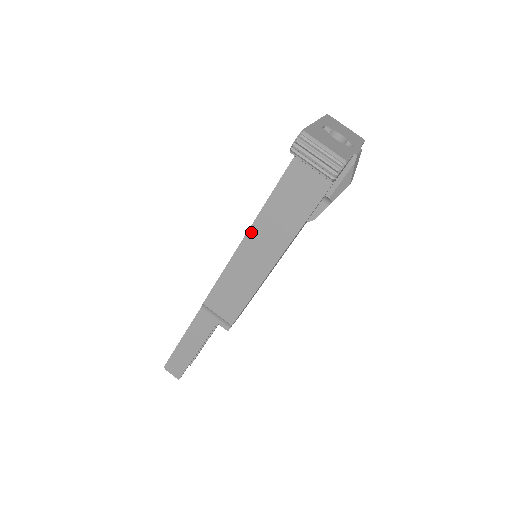
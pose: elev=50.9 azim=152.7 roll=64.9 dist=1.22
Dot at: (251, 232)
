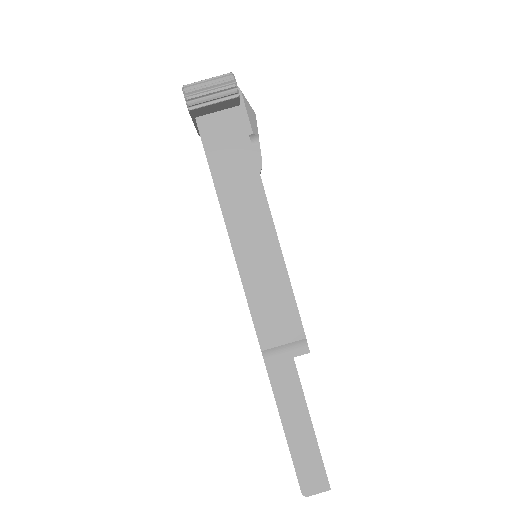
Dot at: (229, 224)
